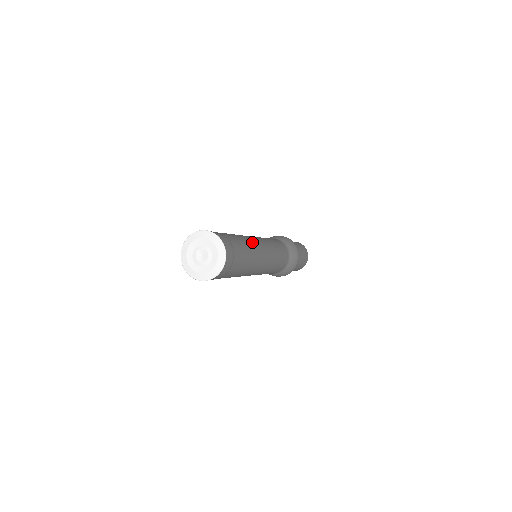
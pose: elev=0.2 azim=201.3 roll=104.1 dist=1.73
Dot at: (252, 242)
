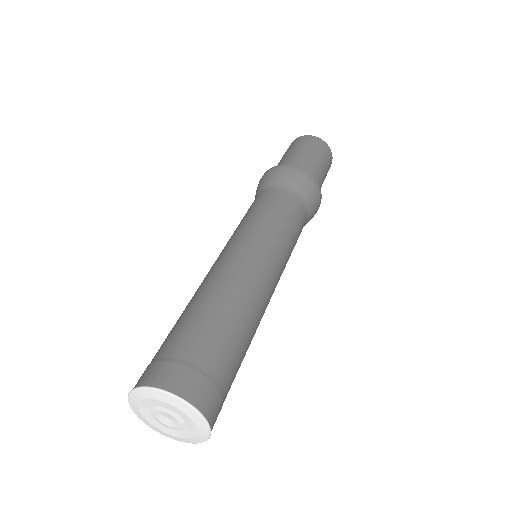
Dot at: (257, 305)
